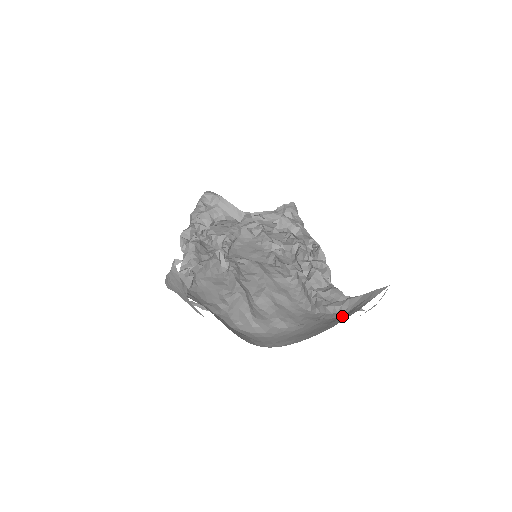
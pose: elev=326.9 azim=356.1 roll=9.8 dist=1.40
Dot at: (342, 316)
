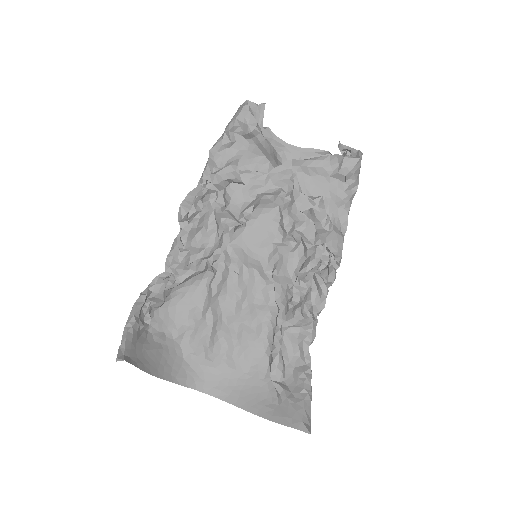
Dot at: (273, 405)
